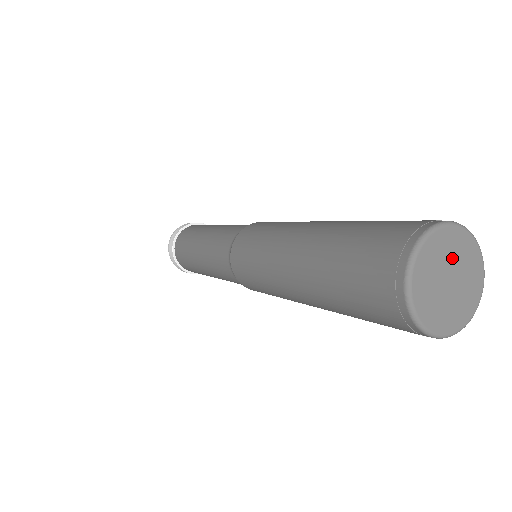
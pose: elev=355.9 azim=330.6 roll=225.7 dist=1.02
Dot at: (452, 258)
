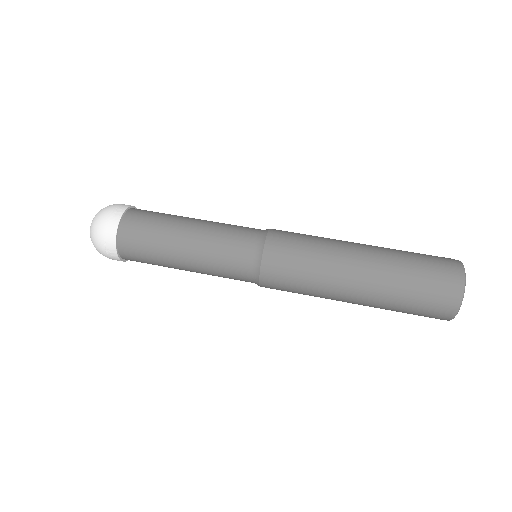
Dot at: occluded
